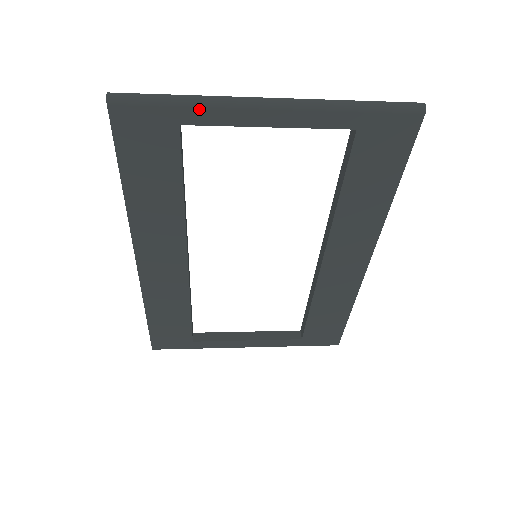
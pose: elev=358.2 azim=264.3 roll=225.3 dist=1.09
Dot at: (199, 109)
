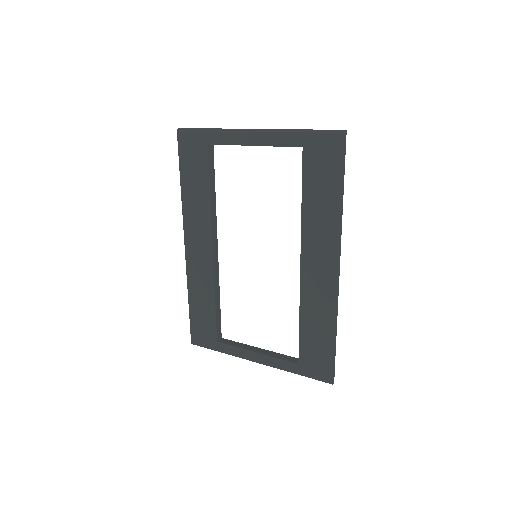
Dot at: (217, 134)
